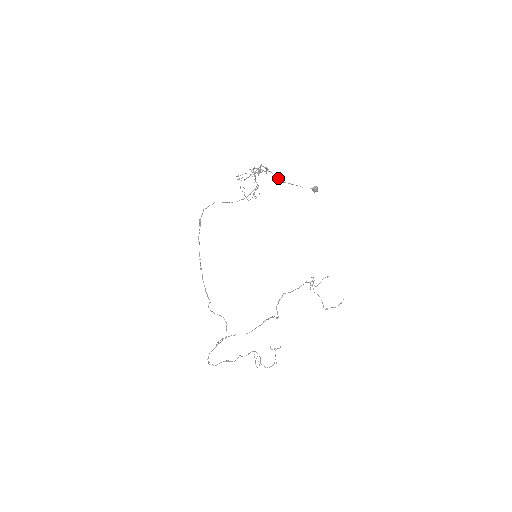
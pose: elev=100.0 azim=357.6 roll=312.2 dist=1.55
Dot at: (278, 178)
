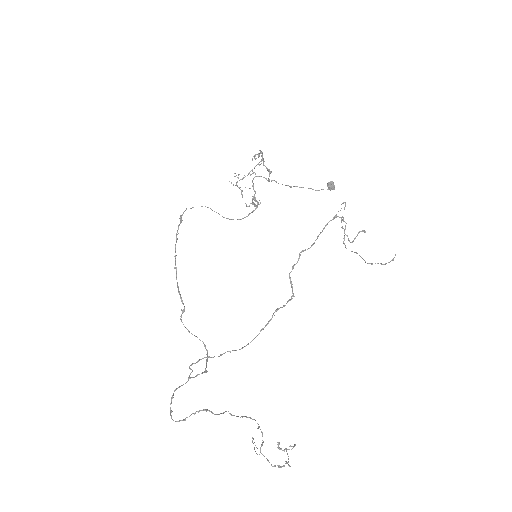
Dot at: occluded
